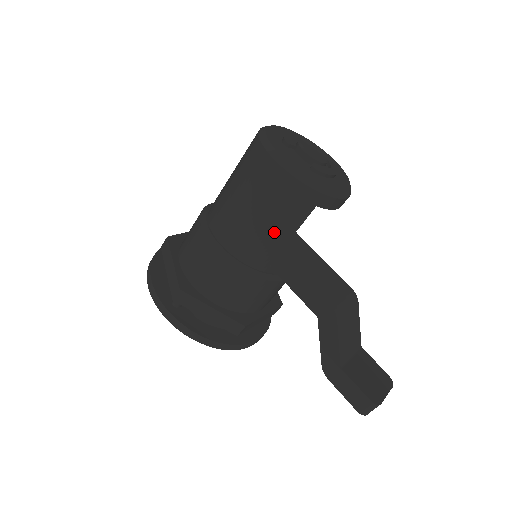
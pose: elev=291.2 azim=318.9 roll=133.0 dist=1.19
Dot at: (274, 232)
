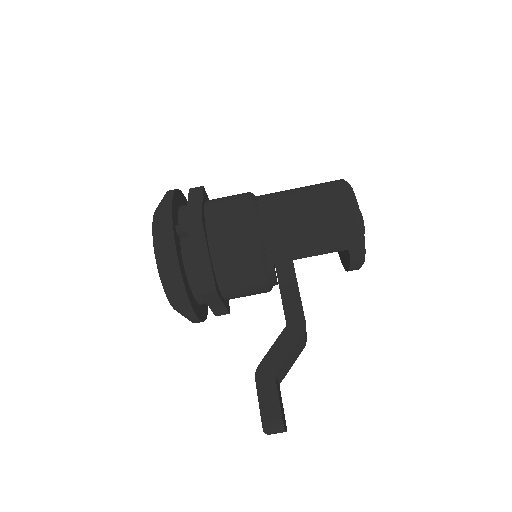
Dot at: (308, 241)
